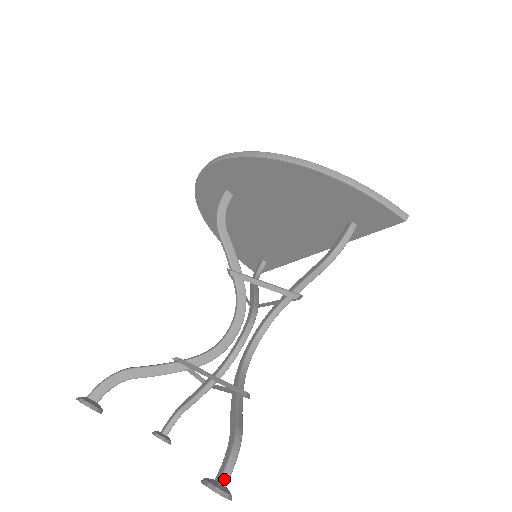
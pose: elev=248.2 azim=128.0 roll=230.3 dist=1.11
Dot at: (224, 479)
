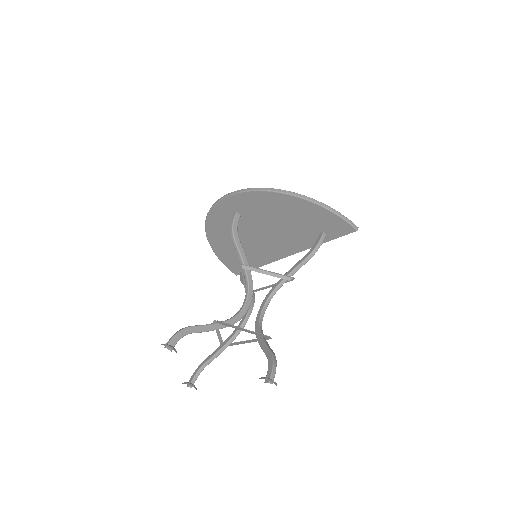
Dot at: (272, 376)
